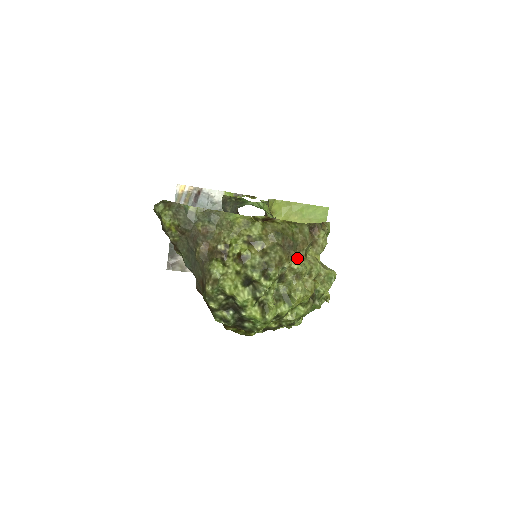
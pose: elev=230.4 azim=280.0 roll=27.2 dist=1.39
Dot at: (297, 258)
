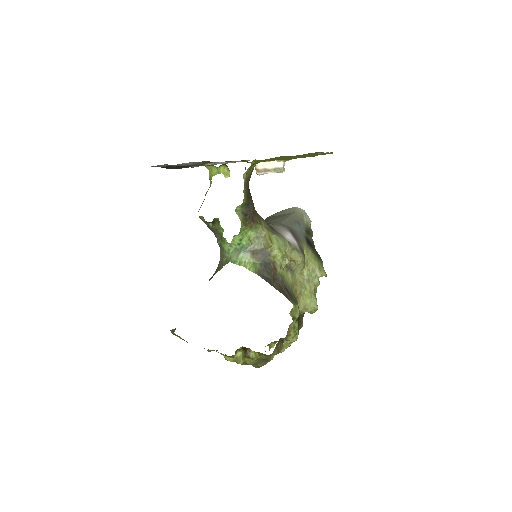
Dot at: occluded
